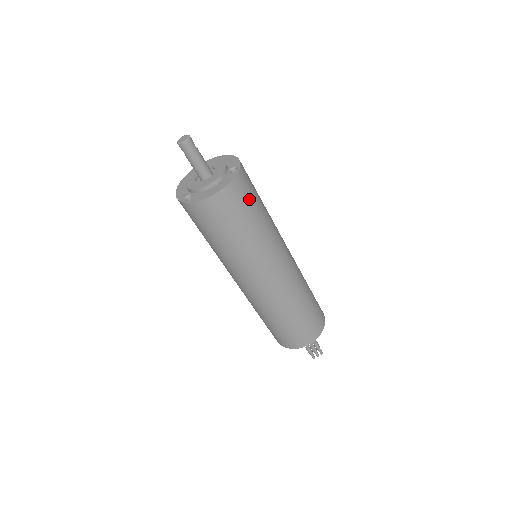
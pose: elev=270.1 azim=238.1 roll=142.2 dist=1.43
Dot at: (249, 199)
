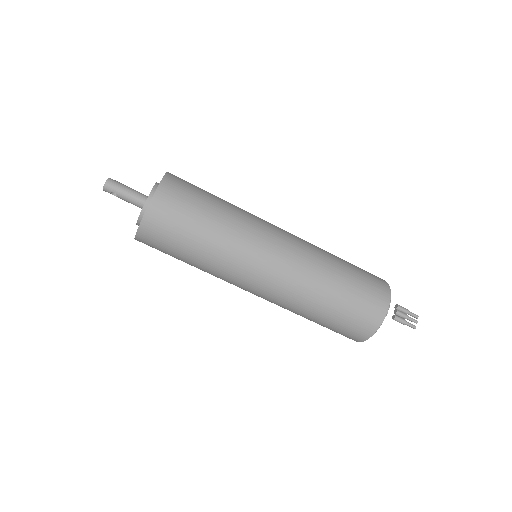
Dot at: (194, 188)
